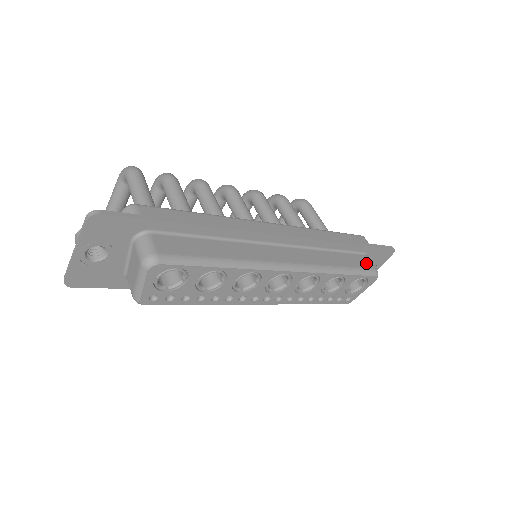
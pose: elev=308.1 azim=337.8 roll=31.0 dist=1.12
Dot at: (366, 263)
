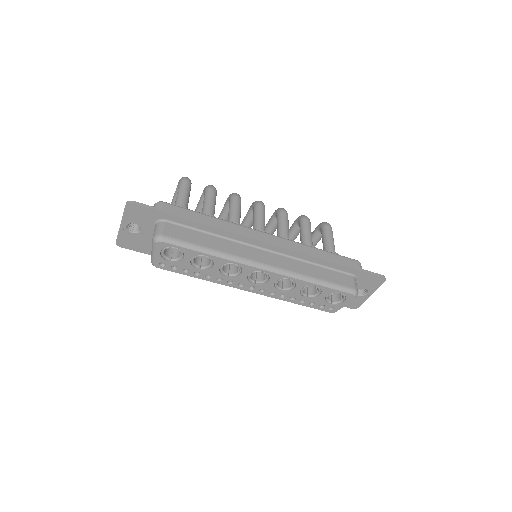
Dot at: (348, 282)
